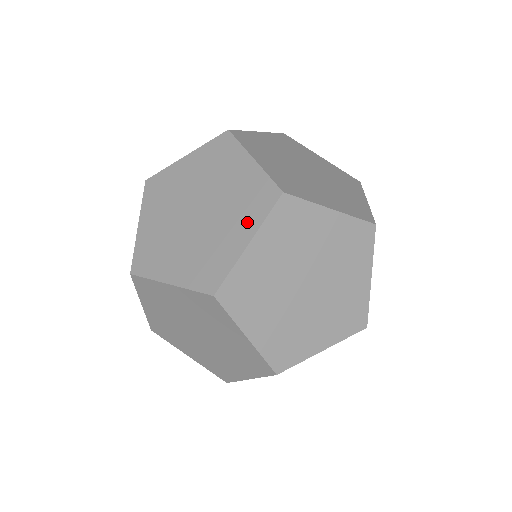
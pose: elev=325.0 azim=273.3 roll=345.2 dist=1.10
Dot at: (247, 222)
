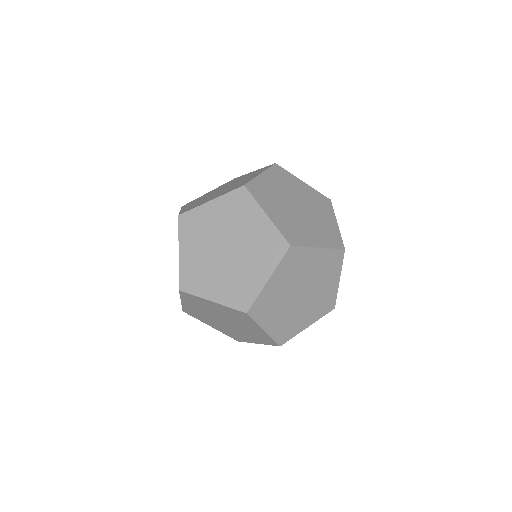
Dot at: (257, 173)
